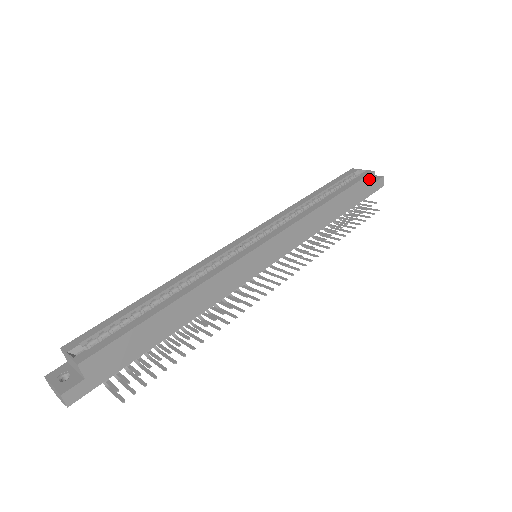
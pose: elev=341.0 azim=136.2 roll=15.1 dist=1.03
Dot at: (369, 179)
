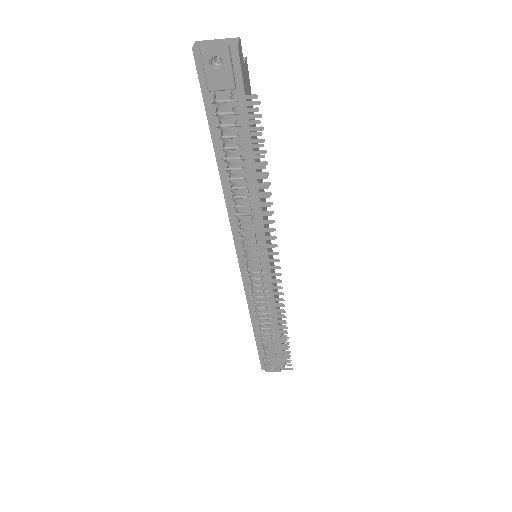
Dot at: occluded
